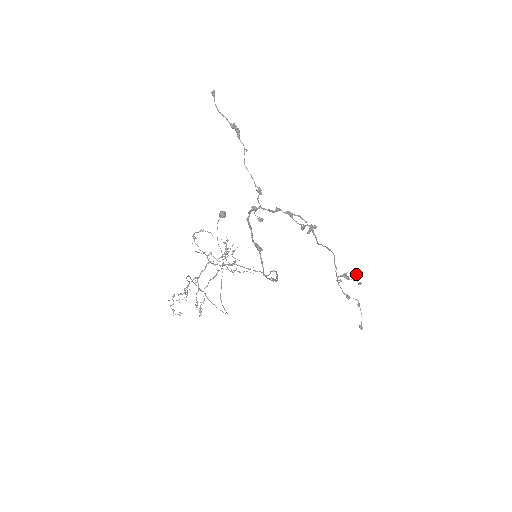
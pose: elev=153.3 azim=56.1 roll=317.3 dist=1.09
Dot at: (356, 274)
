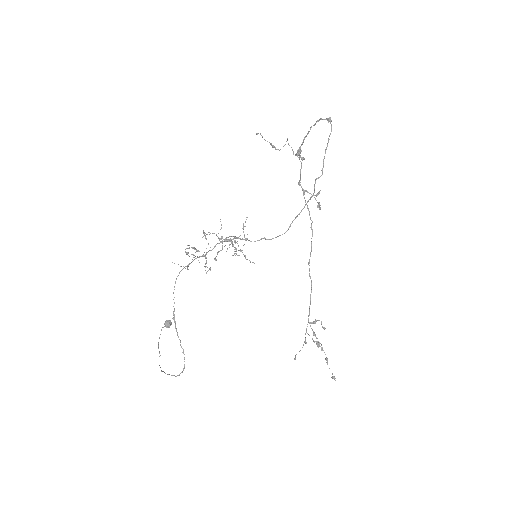
Dot at: (322, 326)
